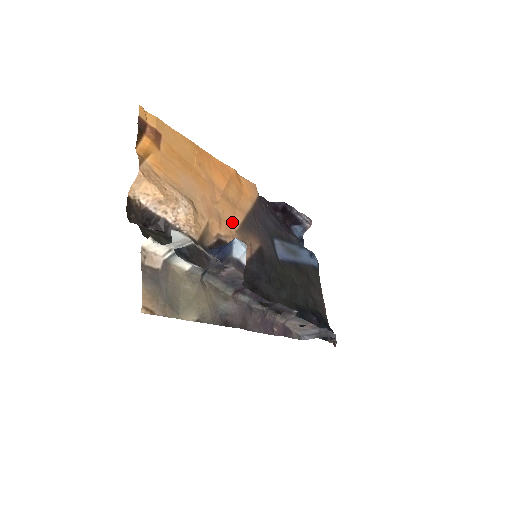
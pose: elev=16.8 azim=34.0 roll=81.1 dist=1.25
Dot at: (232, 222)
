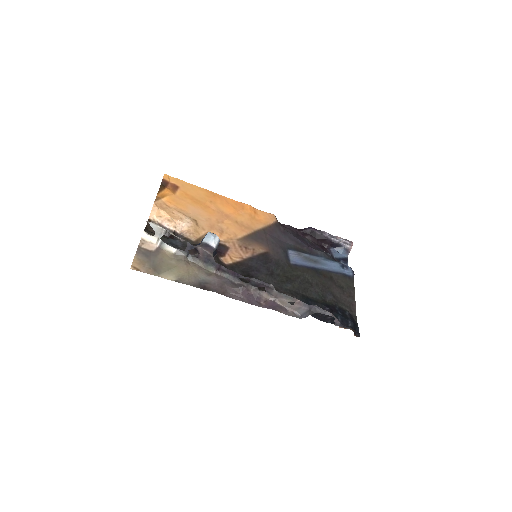
Dot at: (236, 235)
